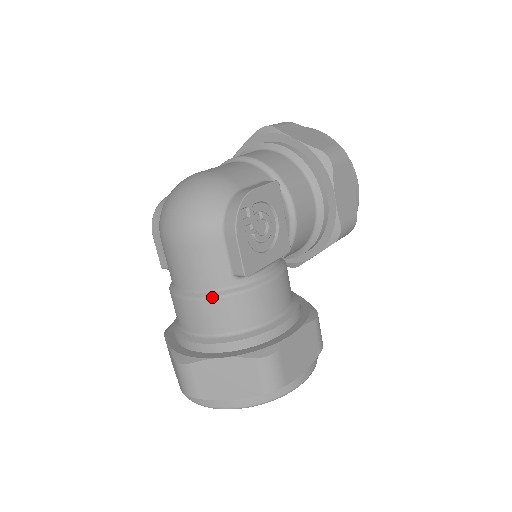
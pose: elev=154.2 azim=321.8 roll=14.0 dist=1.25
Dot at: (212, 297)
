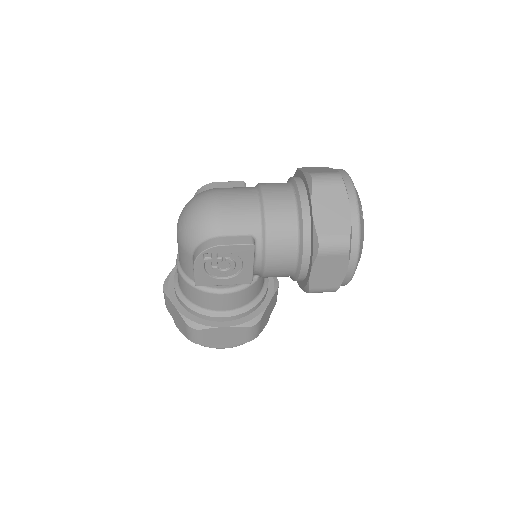
Dot at: (182, 276)
